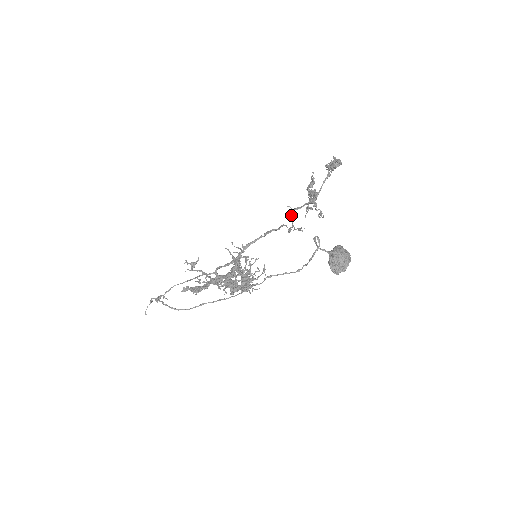
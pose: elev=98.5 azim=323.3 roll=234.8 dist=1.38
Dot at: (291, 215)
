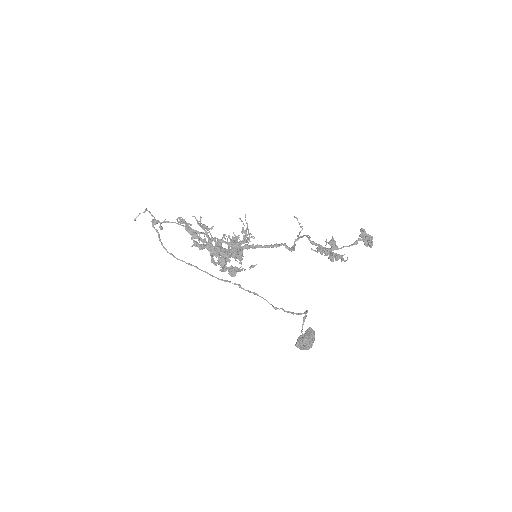
Dot at: (305, 235)
